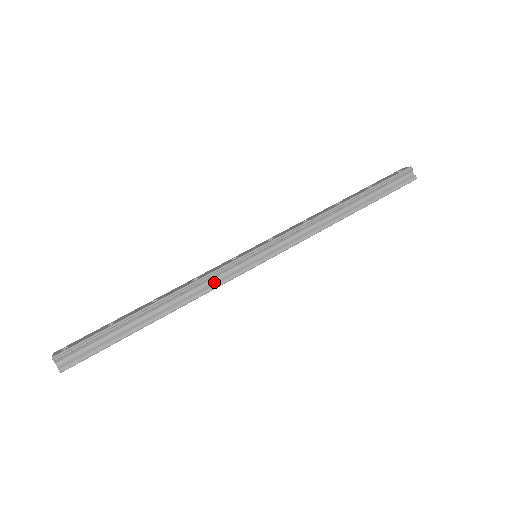
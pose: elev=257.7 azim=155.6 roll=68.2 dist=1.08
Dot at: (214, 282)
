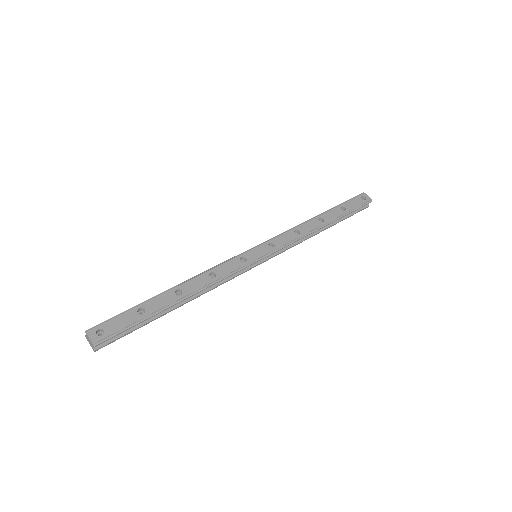
Dot at: (225, 279)
